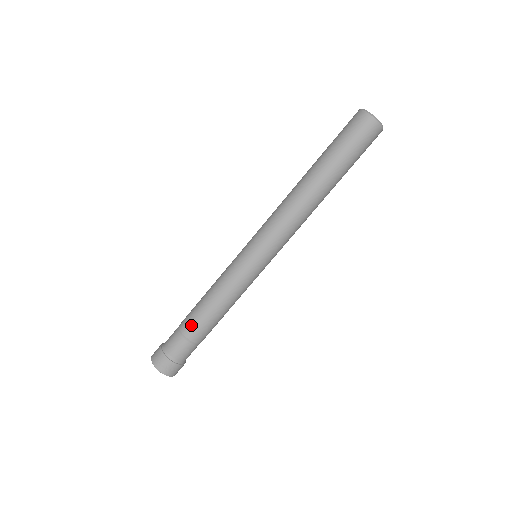
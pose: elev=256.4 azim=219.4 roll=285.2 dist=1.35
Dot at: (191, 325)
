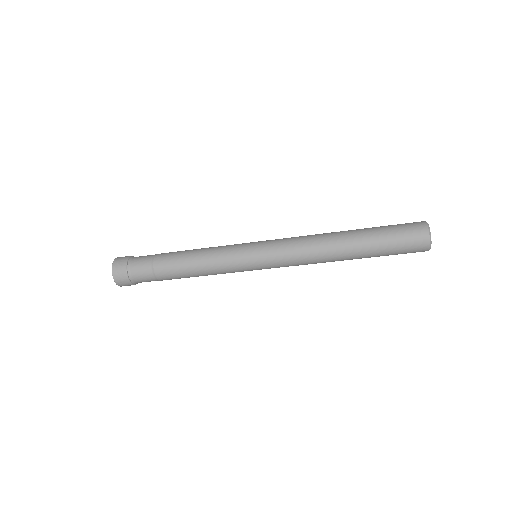
Dot at: (165, 262)
